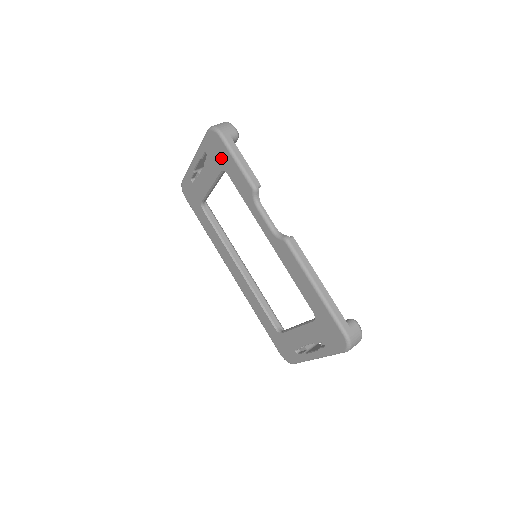
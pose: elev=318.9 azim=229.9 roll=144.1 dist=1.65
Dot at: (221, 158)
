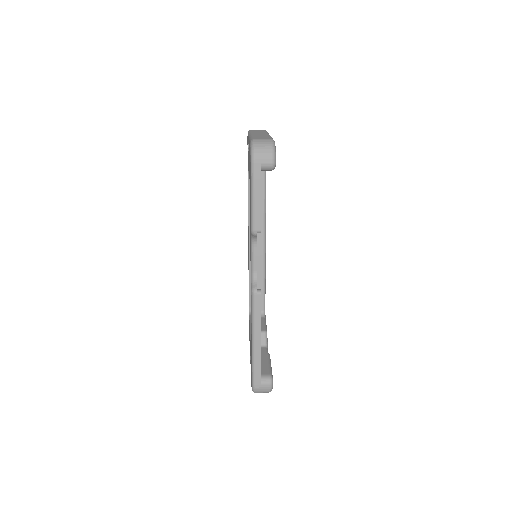
Dot at: occluded
